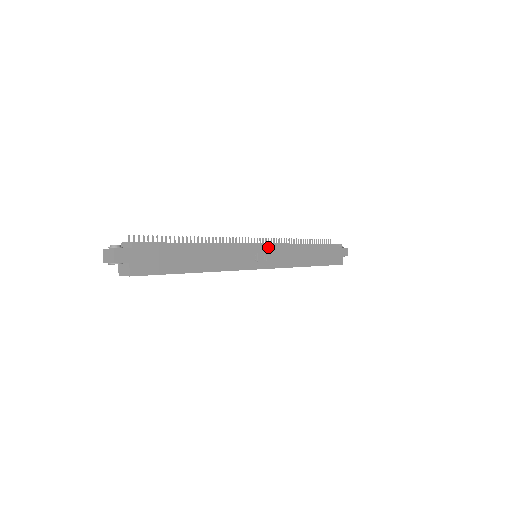
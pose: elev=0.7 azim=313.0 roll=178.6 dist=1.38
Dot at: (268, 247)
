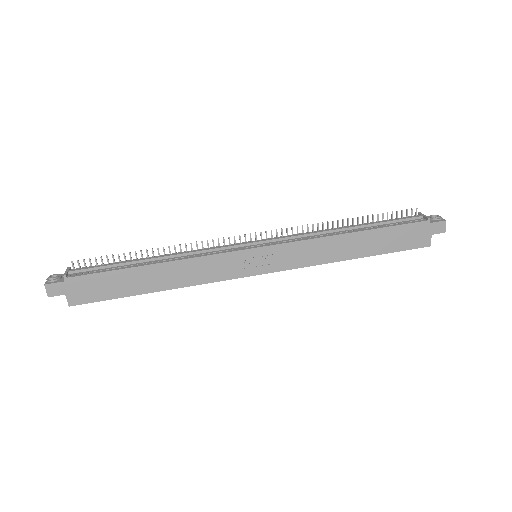
Dot at: (268, 248)
